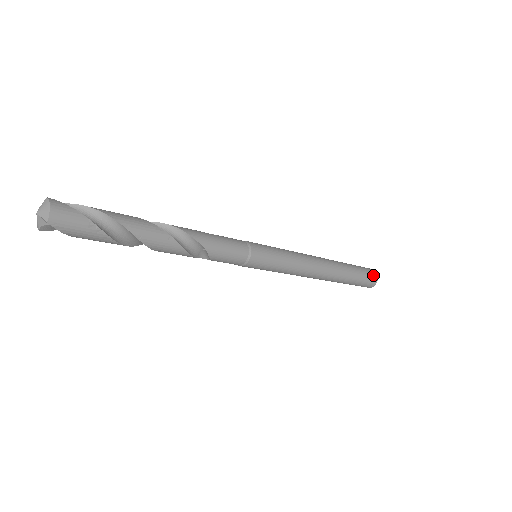
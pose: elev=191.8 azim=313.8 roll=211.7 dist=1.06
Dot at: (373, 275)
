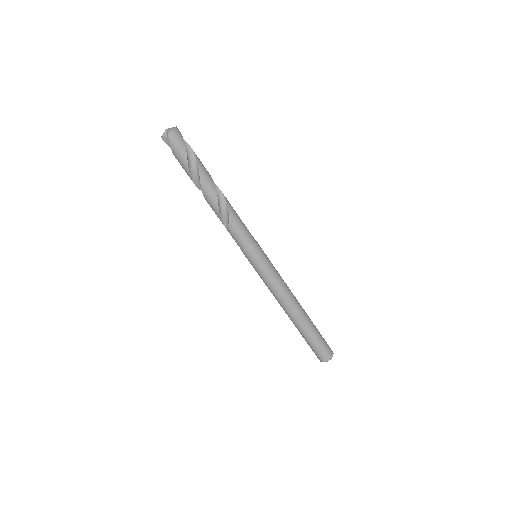
Dot at: (329, 352)
